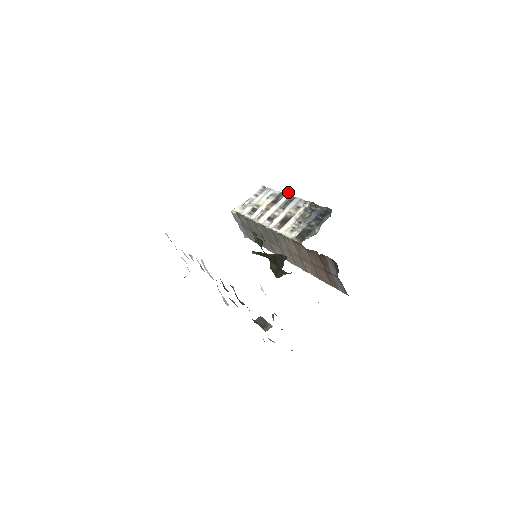
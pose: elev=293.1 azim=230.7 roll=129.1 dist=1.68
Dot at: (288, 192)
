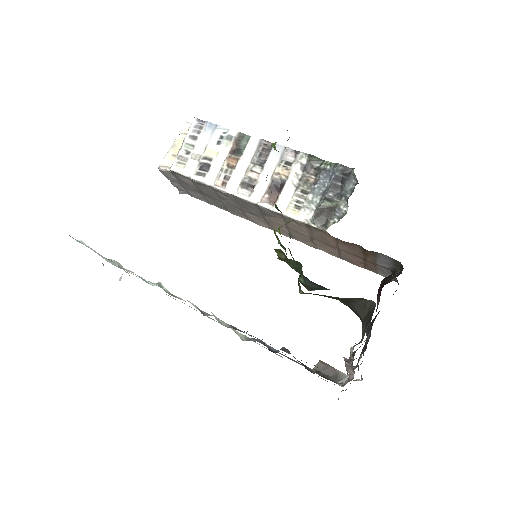
Dot at: occluded
